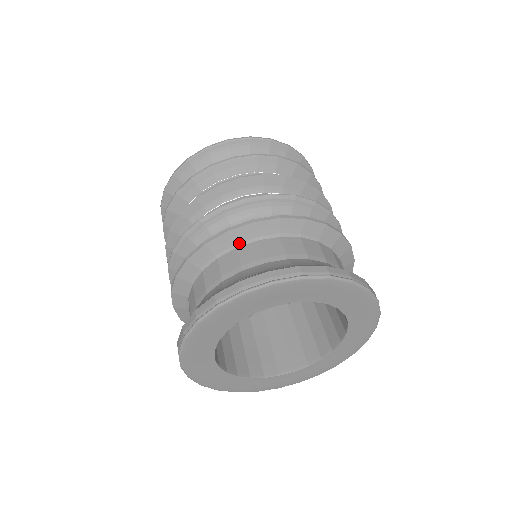
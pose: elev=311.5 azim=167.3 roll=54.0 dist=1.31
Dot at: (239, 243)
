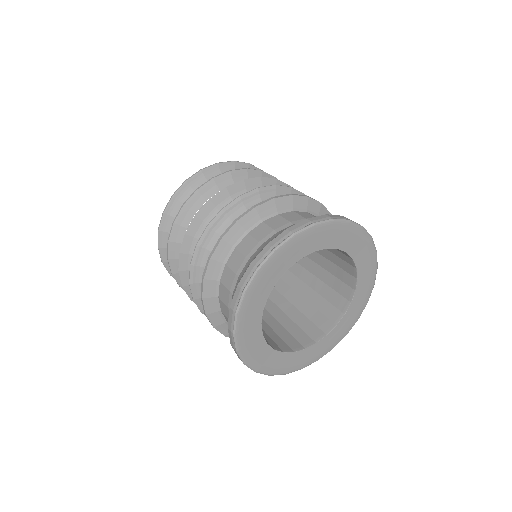
Dot at: (249, 229)
